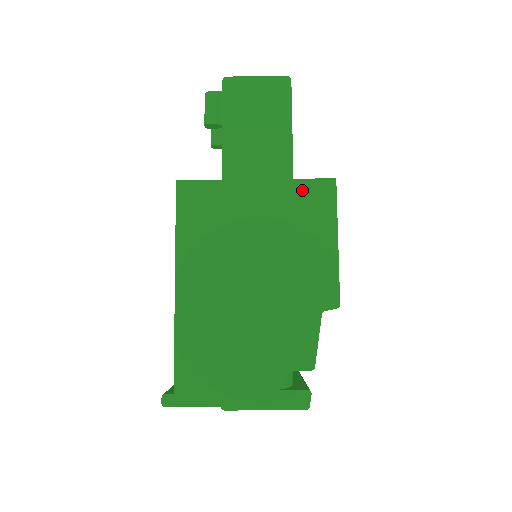
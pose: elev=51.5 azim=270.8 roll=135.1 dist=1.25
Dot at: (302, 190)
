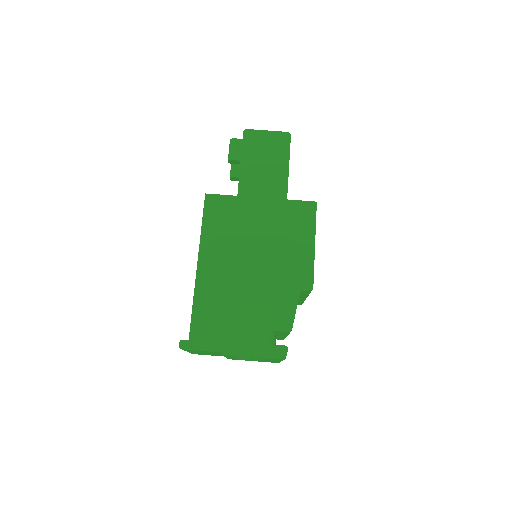
Dot at: (292, 207)
